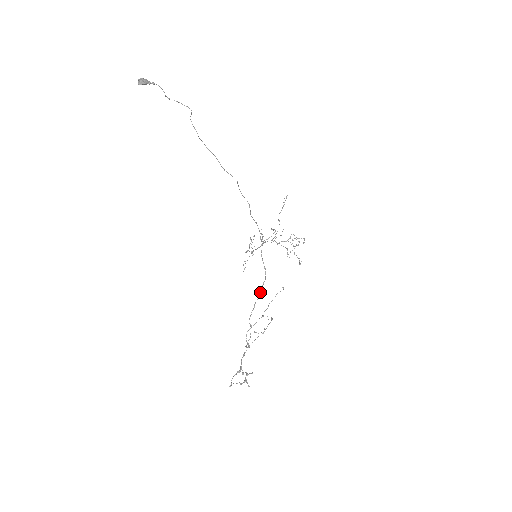
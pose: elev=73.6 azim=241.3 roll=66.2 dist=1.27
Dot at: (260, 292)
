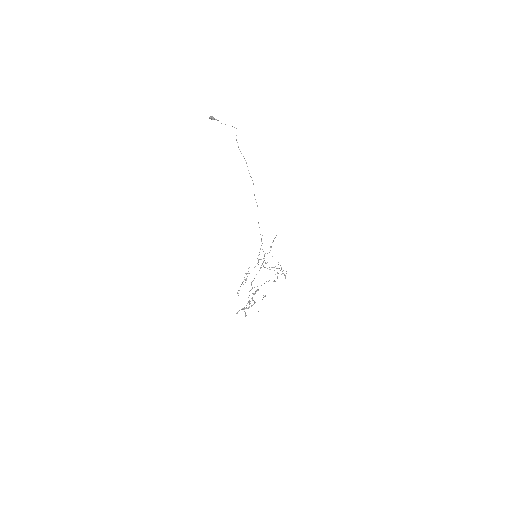
Dot at: (260, 268)
